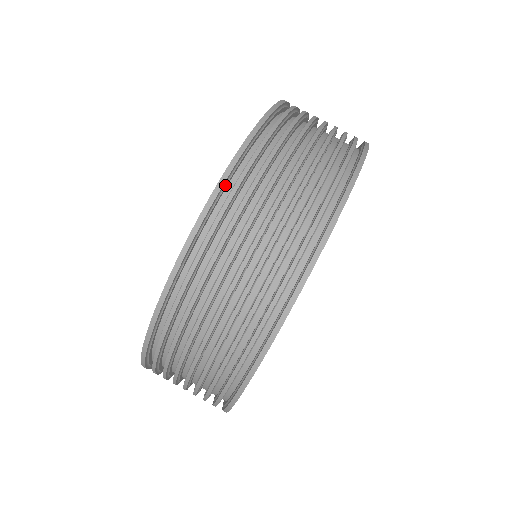
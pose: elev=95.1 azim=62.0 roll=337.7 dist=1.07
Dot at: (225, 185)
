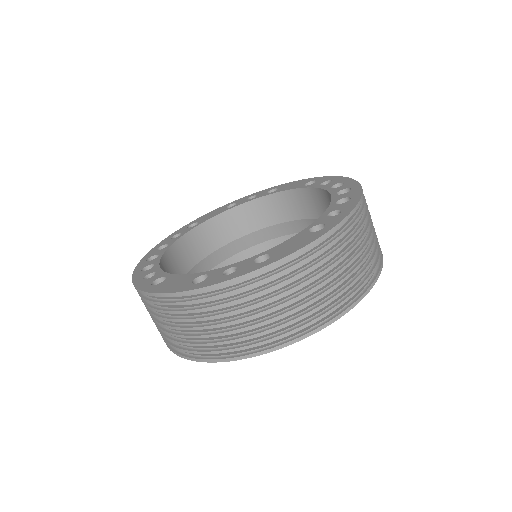
Dot at: (199, 291)
